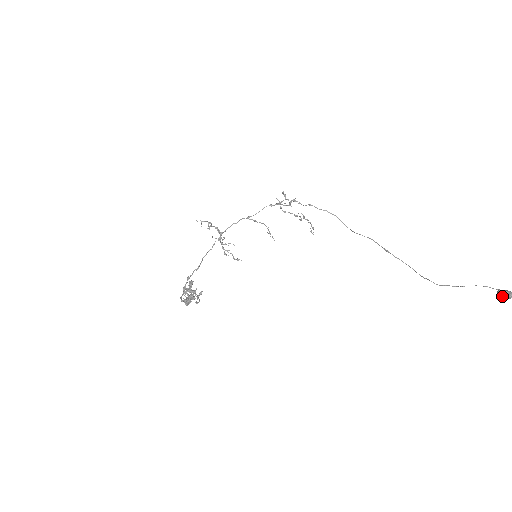
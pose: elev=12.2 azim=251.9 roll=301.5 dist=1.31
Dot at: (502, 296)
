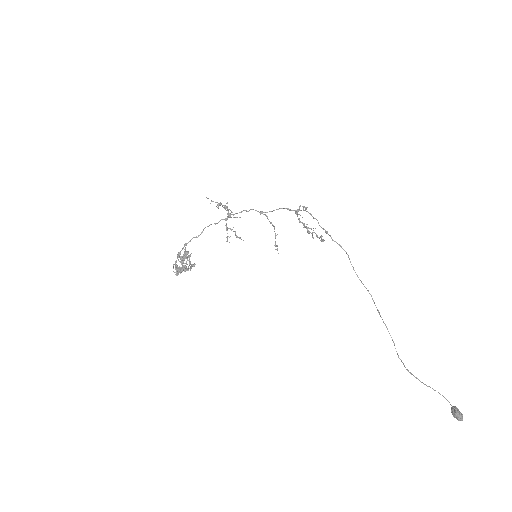
Dot at: (453, 415)
